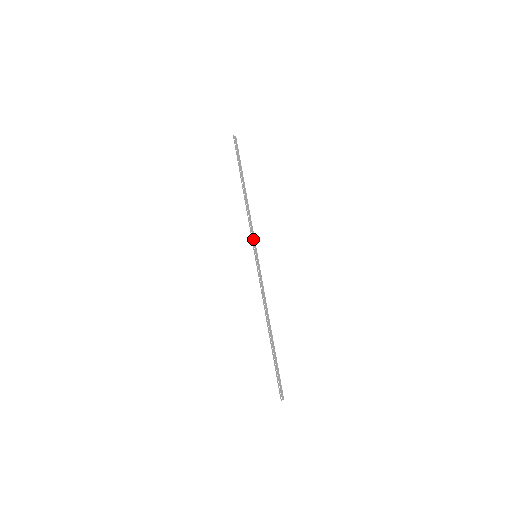
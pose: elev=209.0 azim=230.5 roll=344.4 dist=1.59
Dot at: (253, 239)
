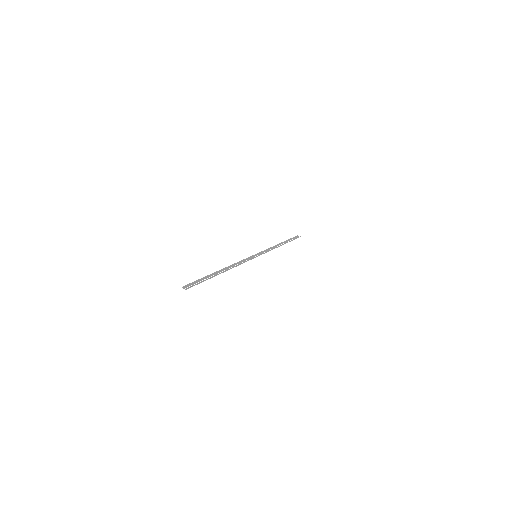
Dot at: (263, 253)
